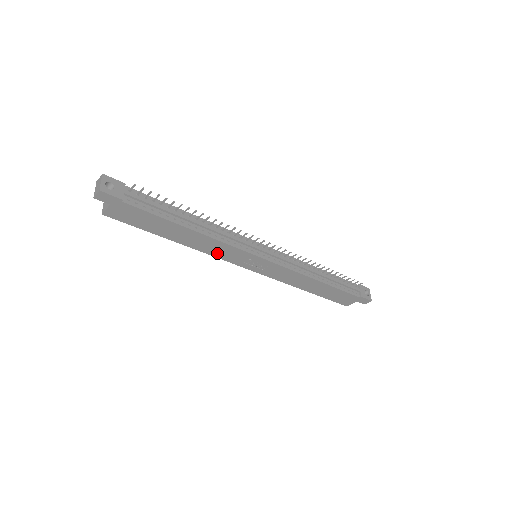
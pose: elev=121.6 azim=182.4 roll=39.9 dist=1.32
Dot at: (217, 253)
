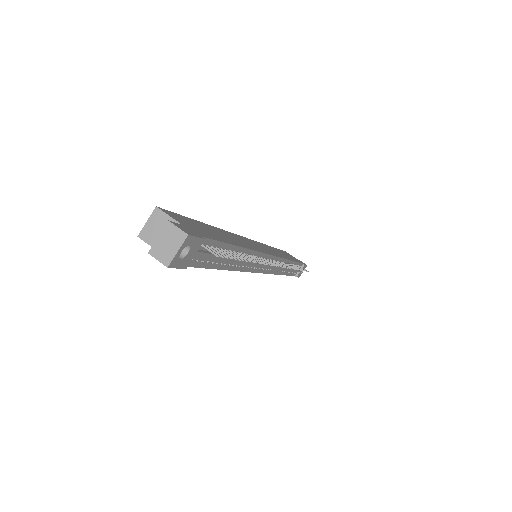
Dot at: occluded
